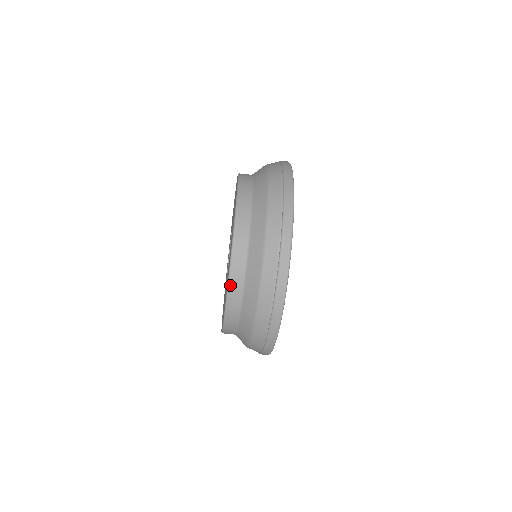
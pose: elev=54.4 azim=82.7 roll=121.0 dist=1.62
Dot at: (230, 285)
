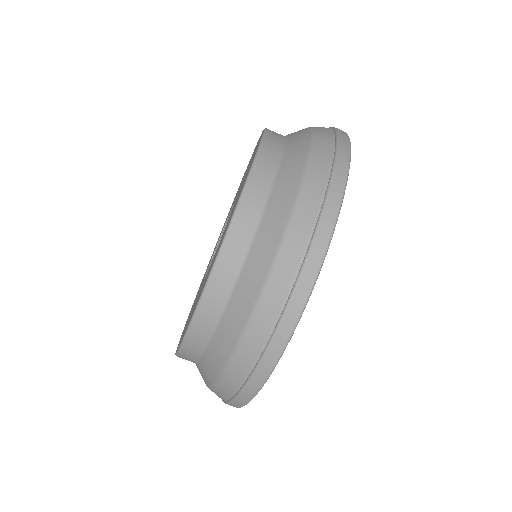
Dot at: (259, 157)
